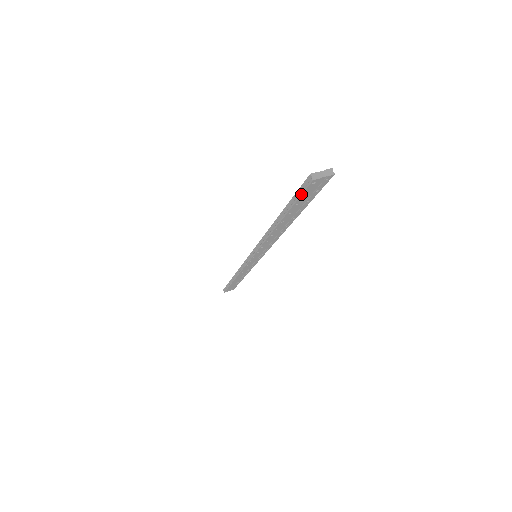
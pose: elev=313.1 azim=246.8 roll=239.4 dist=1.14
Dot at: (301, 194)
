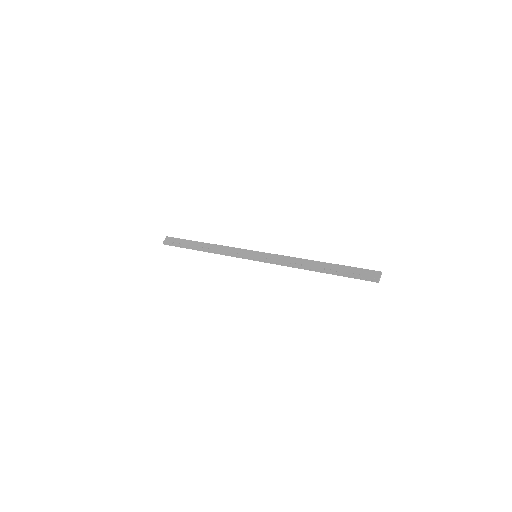
Dot at: occluded
